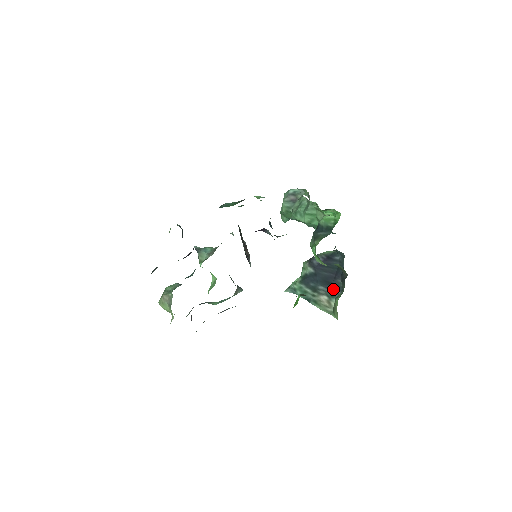
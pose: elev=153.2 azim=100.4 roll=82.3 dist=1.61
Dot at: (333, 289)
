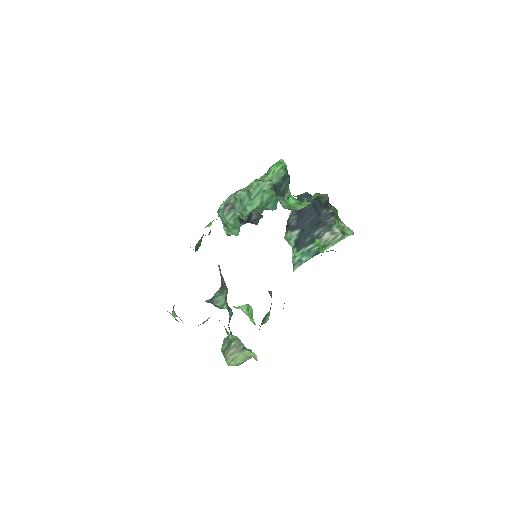
Dot at: (326, 222)
